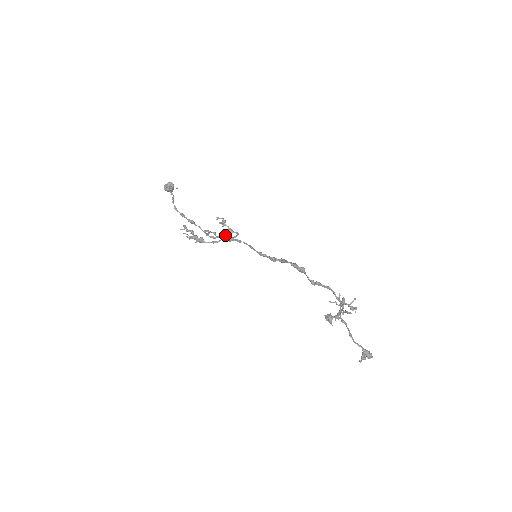
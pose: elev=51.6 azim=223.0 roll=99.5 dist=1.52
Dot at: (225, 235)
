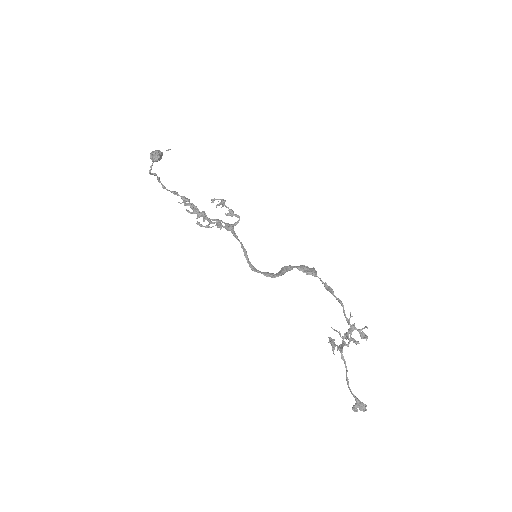
Dot at: (221, 227)
